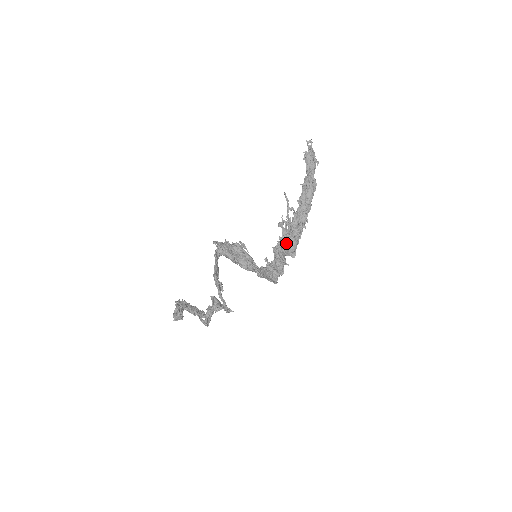
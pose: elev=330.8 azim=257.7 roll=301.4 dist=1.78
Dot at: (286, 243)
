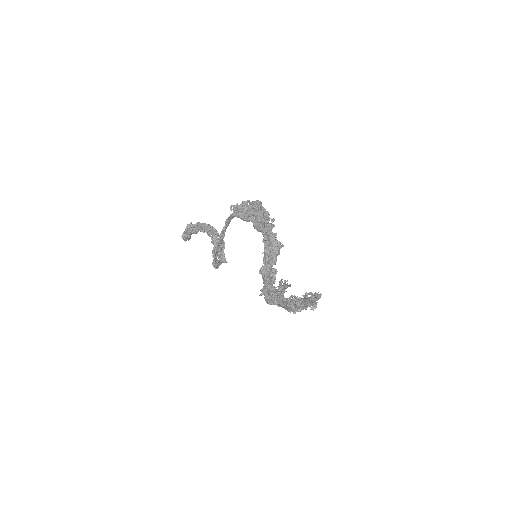
Dot at: (268, 295)
